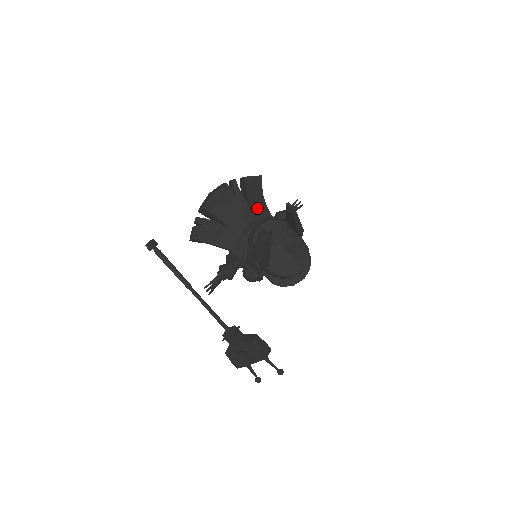
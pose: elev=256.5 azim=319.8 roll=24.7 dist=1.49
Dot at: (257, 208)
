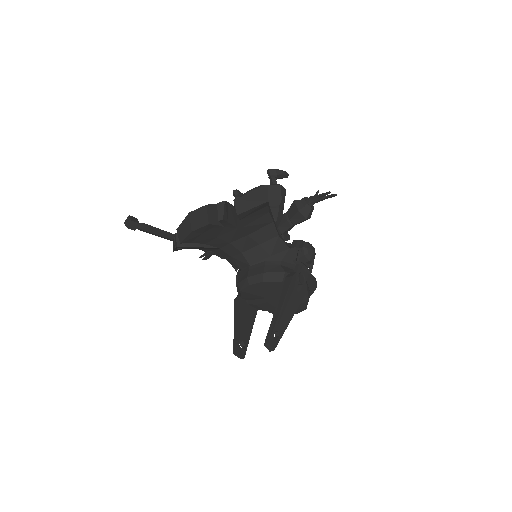
Dot at: (257, 230)
